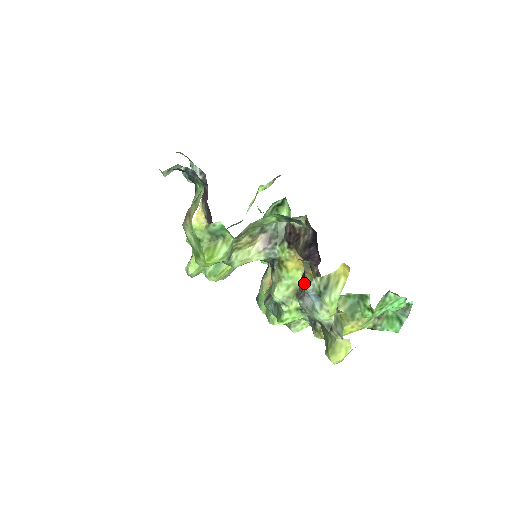
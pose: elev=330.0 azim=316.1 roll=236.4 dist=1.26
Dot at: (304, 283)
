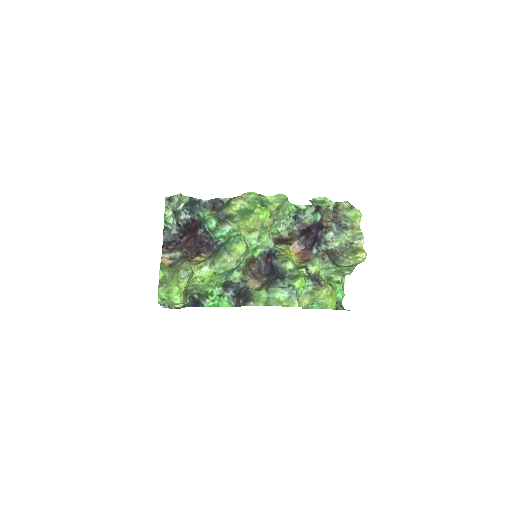
Dot at: (325, 227)
